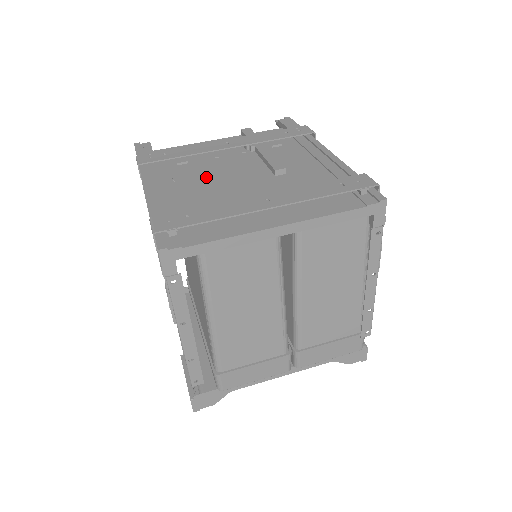
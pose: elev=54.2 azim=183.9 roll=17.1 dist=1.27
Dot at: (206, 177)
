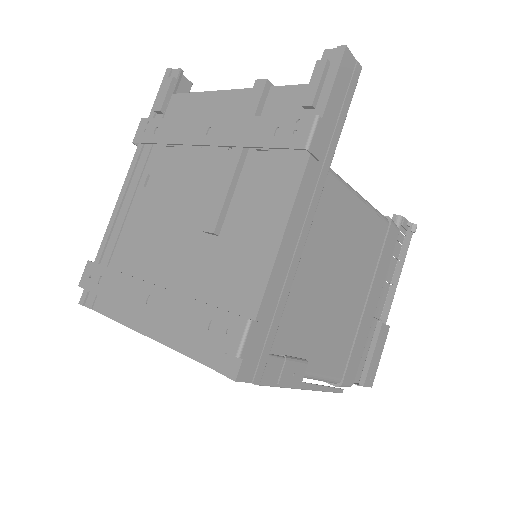
Dot at: (166, 193)
